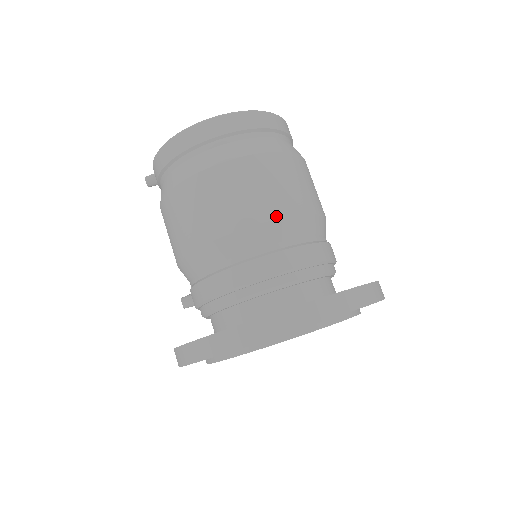
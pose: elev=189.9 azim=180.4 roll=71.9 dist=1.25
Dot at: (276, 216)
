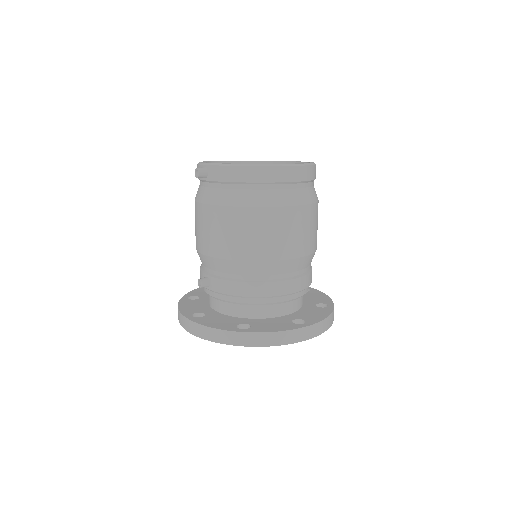
Dot at: (308, 253)
